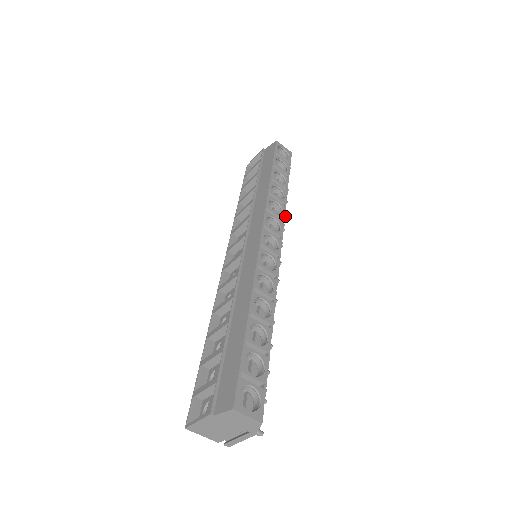
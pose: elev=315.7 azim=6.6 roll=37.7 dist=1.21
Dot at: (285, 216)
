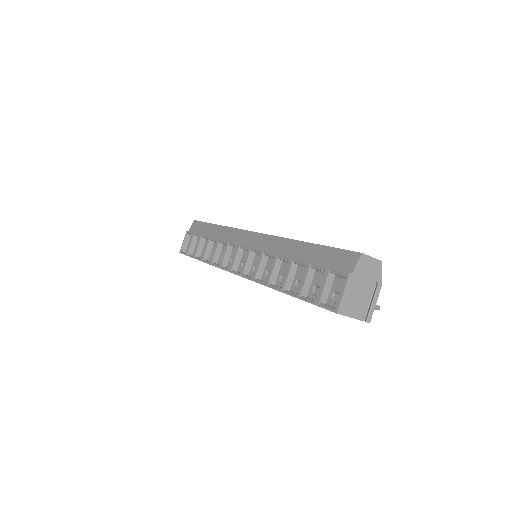
Dot at: occluded
